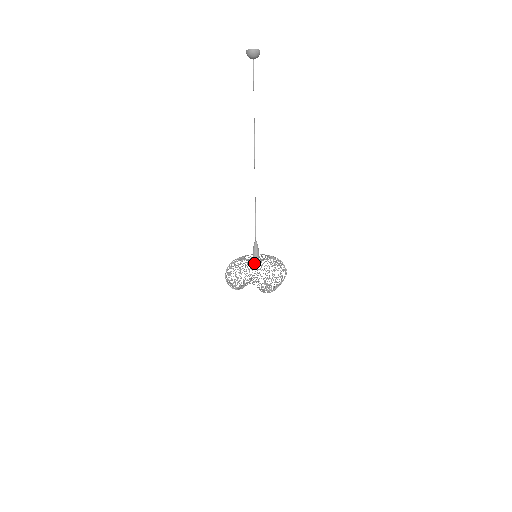
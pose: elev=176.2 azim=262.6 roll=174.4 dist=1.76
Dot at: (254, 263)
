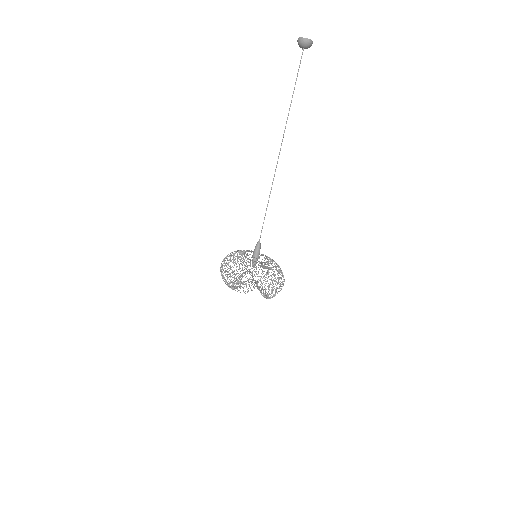
Dot at: occluded
